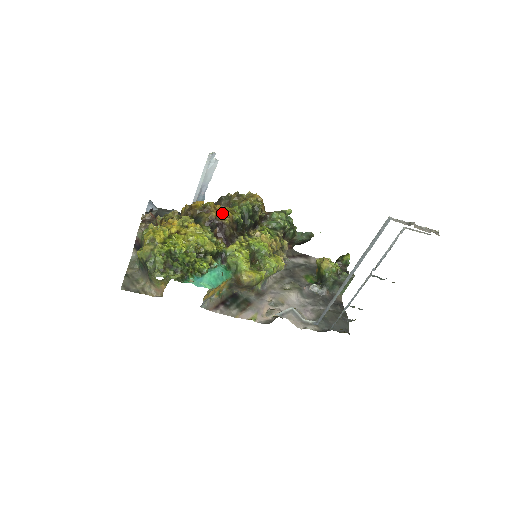
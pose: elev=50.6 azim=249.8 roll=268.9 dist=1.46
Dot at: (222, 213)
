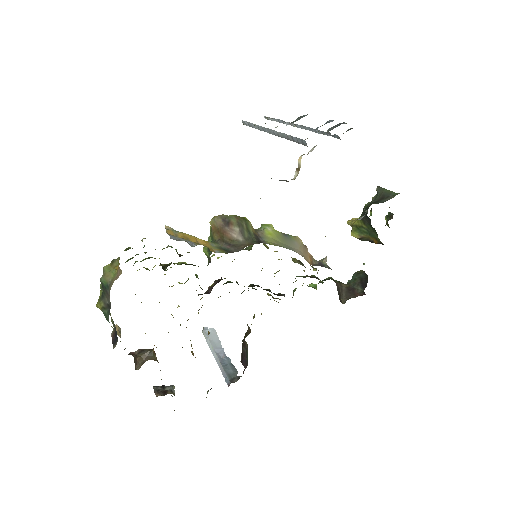
Dot at: occluded
